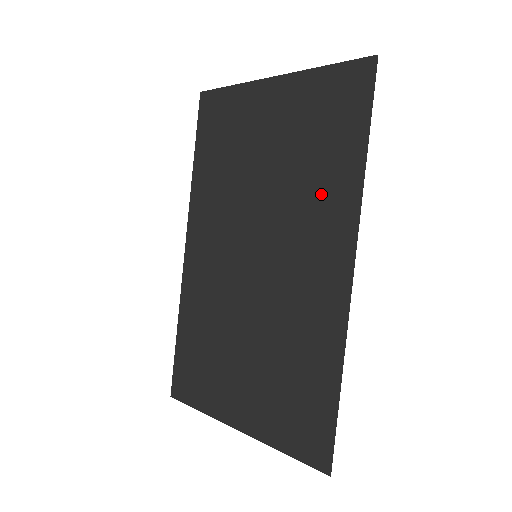
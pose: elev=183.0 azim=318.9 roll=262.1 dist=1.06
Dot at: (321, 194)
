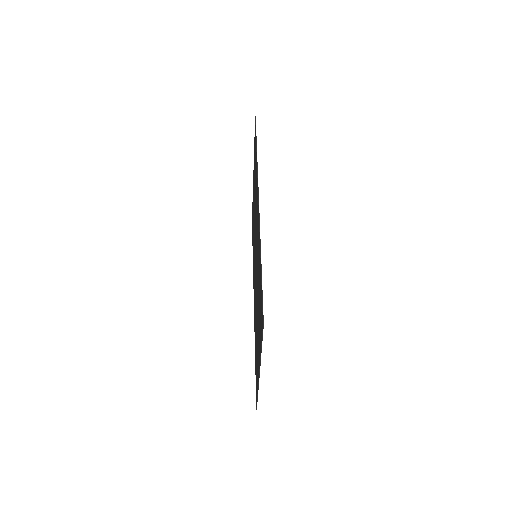
Dot at: occluded
